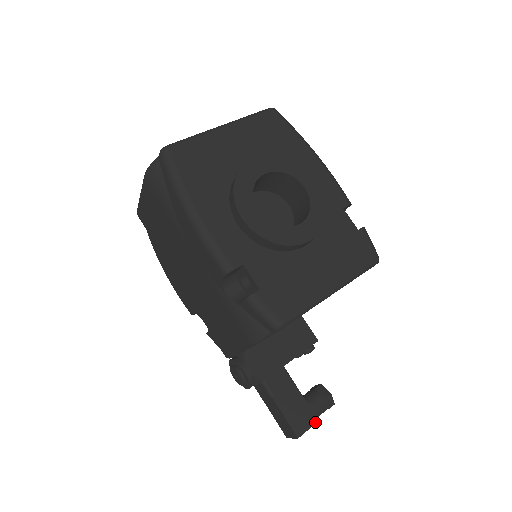
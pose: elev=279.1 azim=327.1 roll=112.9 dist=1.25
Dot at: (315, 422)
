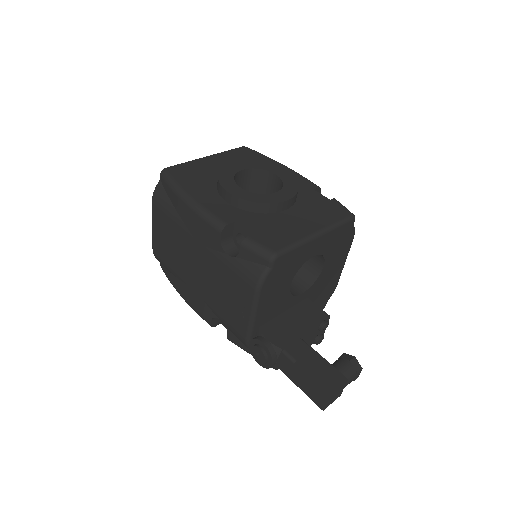
Dot at: (344, 380)
